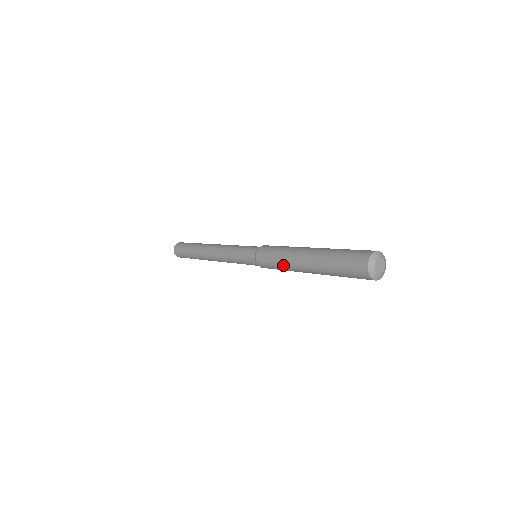
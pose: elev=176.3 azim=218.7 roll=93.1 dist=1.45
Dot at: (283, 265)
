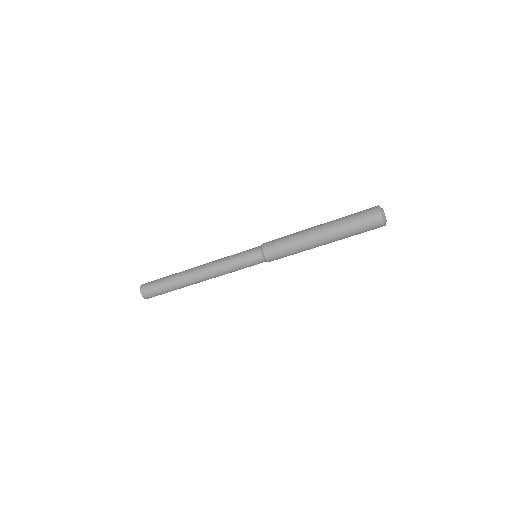
Dot at: (294, 237)
